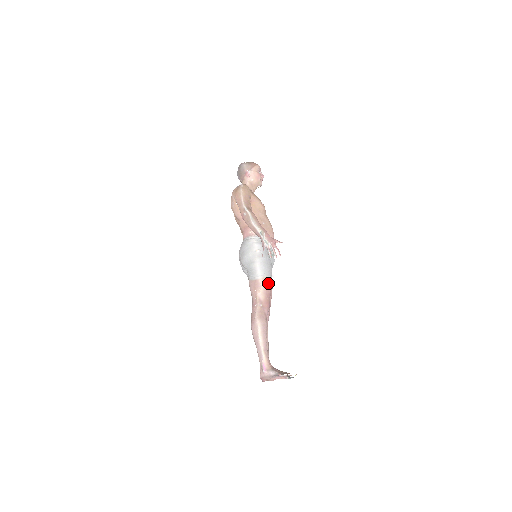
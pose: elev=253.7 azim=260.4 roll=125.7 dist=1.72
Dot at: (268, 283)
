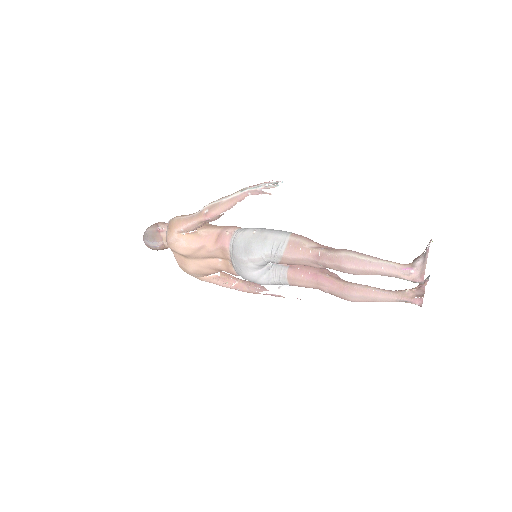
Dot at: (300, 235)
